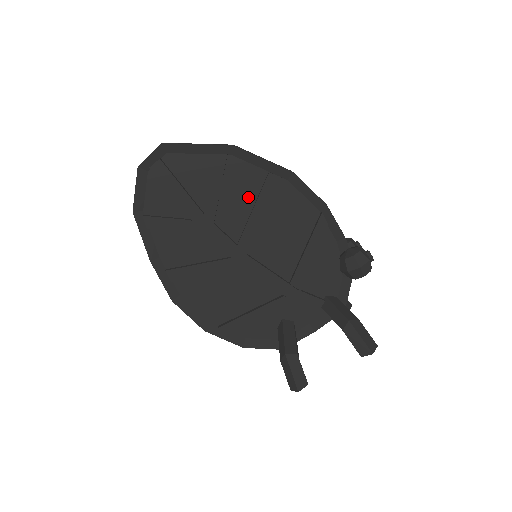
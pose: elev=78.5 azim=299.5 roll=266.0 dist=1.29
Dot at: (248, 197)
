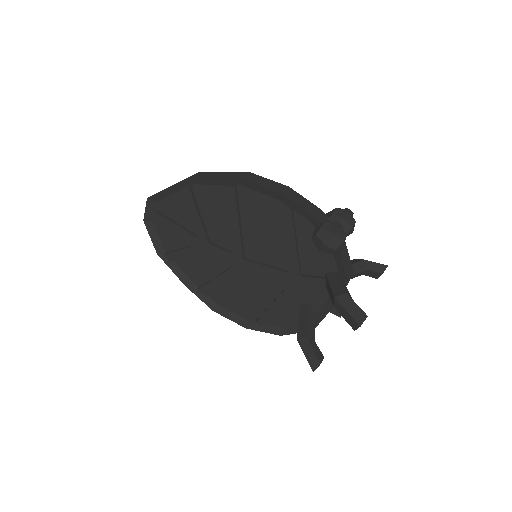
Dot at: (222, 212)
